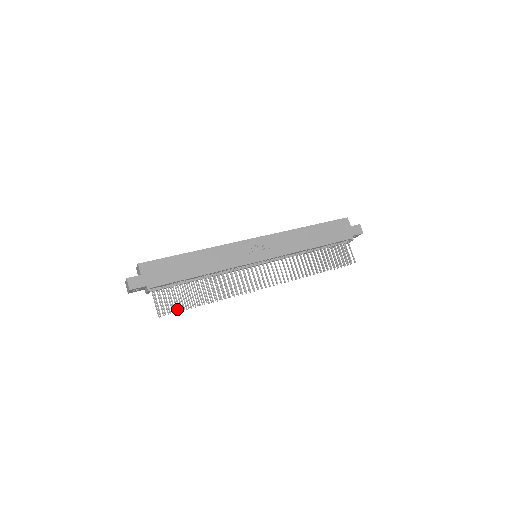
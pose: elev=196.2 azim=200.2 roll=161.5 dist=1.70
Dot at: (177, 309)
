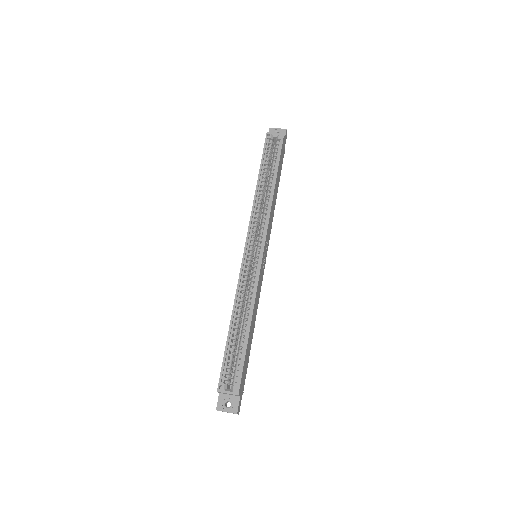
Dot at: occluded
